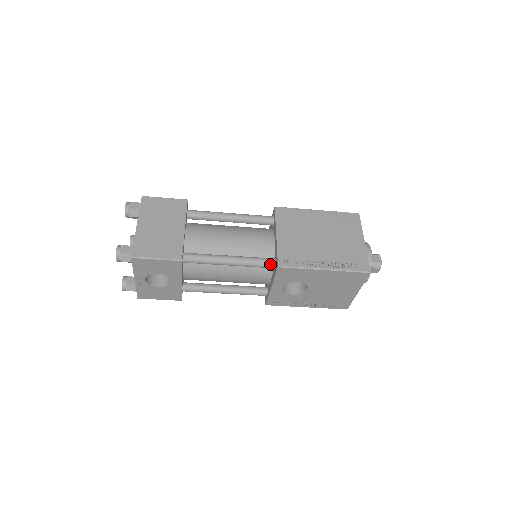
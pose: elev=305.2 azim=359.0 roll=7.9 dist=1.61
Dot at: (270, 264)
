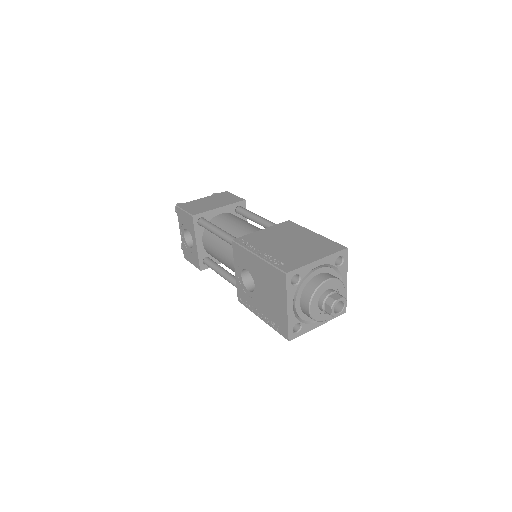
Dot at: occluded
